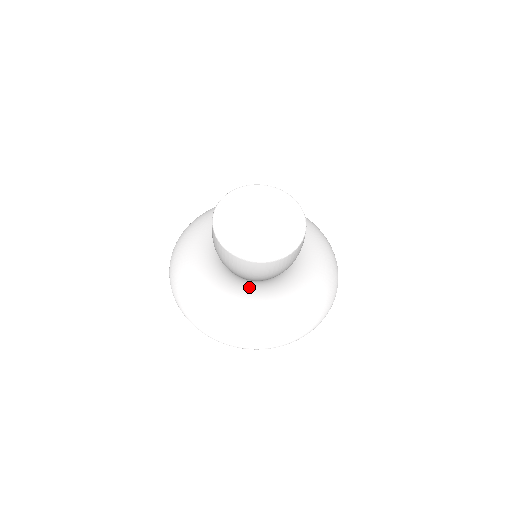
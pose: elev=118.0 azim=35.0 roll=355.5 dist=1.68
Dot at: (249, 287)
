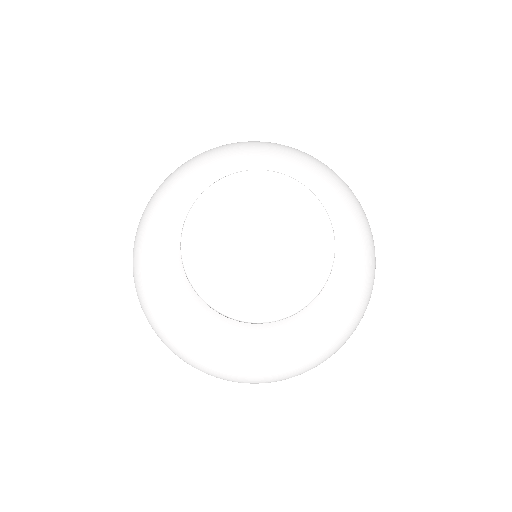
Dot at: occluded
